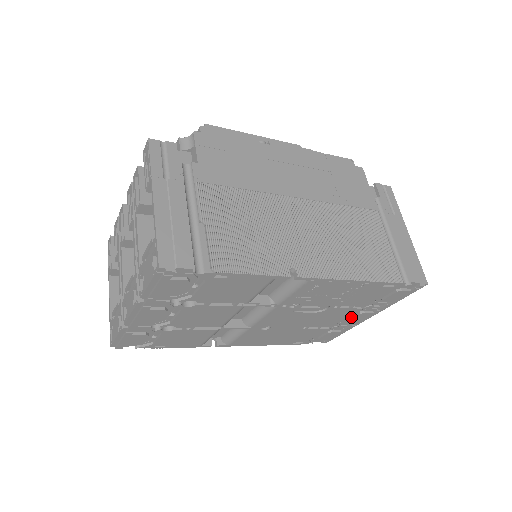
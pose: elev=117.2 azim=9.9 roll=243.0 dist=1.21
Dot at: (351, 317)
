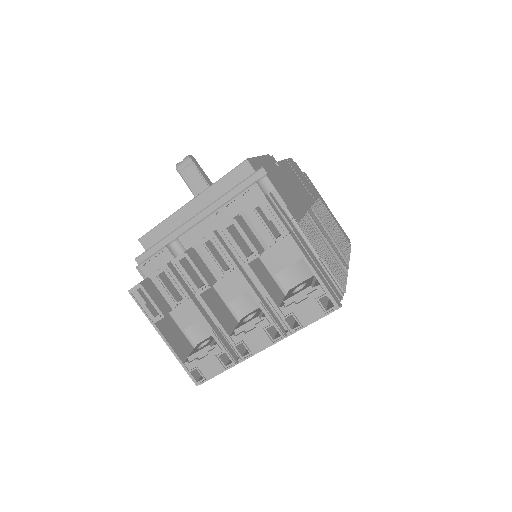
Dot at: occluded
